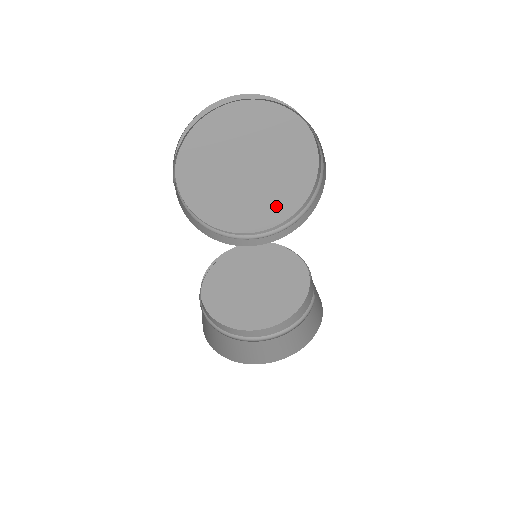
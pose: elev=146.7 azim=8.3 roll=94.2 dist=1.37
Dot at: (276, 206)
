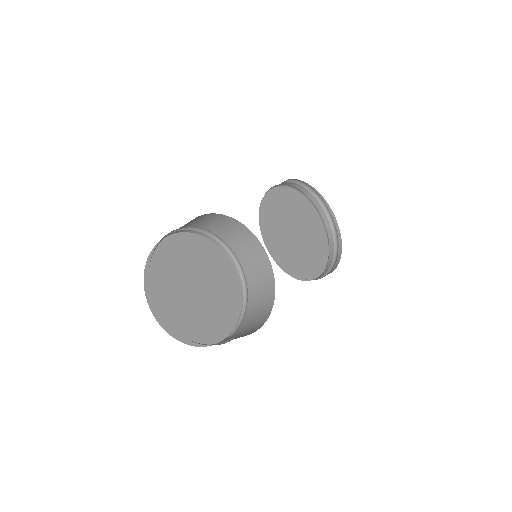
Dot at: (287, 260)
